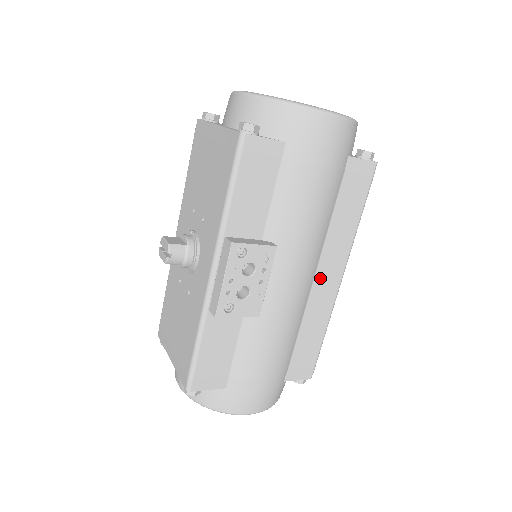
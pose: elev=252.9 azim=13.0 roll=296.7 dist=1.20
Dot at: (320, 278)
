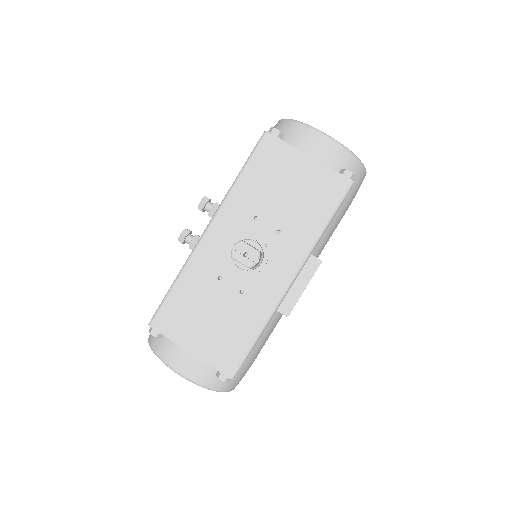
Dot at: occluded
